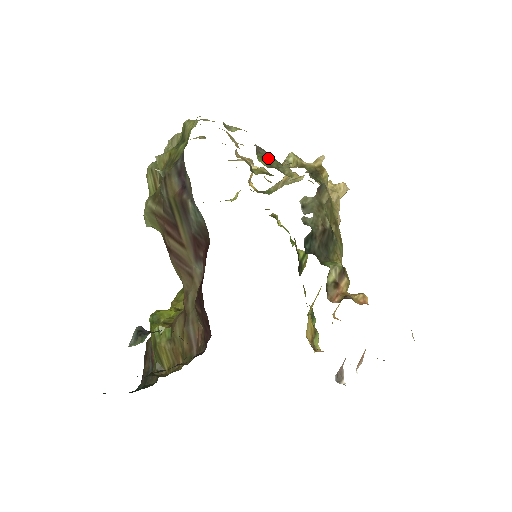
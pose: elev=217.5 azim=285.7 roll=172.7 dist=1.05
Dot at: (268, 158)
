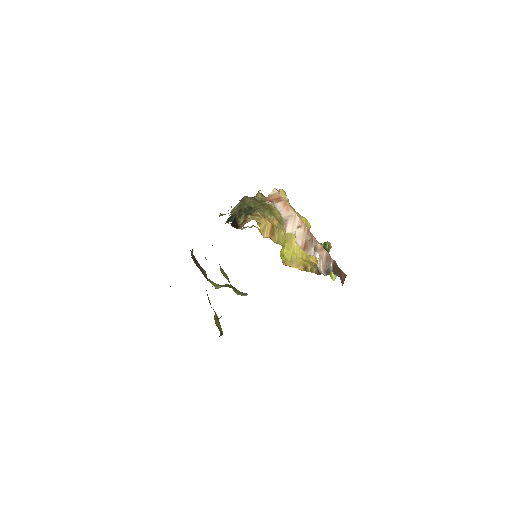
Dot at: occluded
